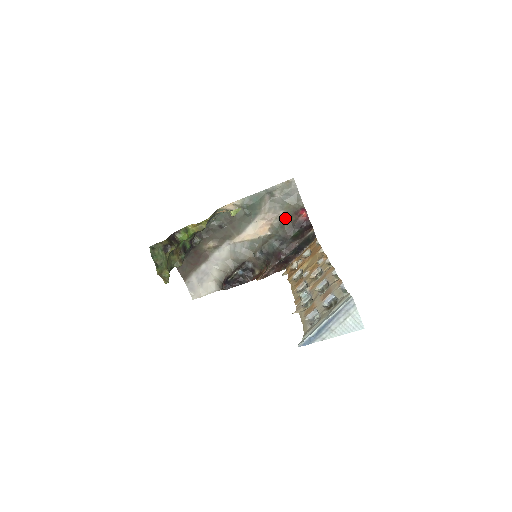
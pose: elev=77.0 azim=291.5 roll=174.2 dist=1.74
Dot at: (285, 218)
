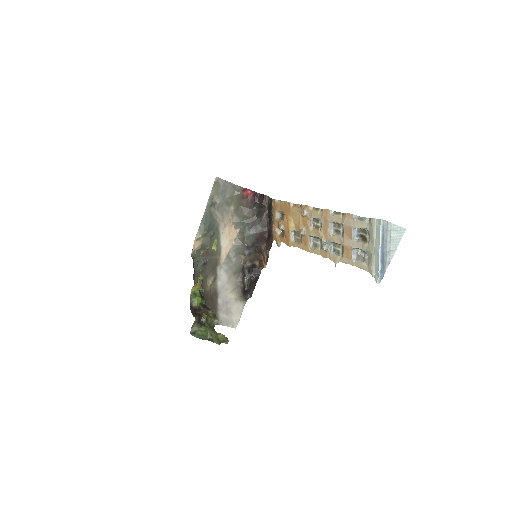
Dot at: (238, 209)
